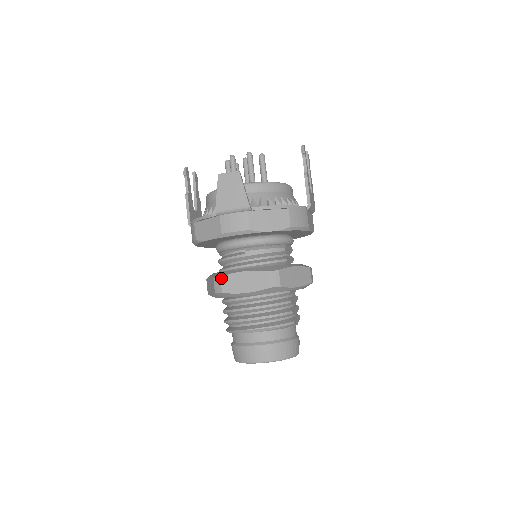
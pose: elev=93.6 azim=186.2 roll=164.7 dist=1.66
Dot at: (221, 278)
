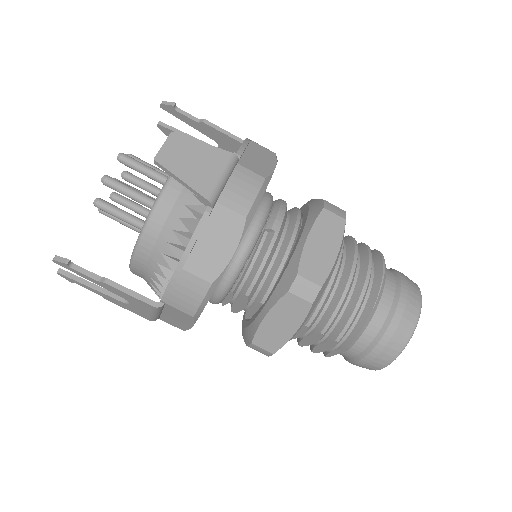
Dot at: (300, 274)
